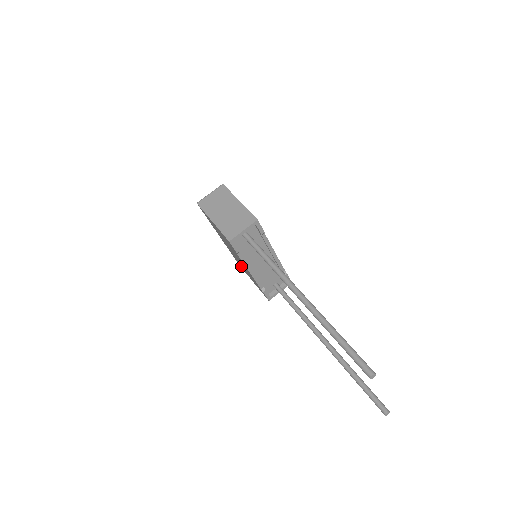
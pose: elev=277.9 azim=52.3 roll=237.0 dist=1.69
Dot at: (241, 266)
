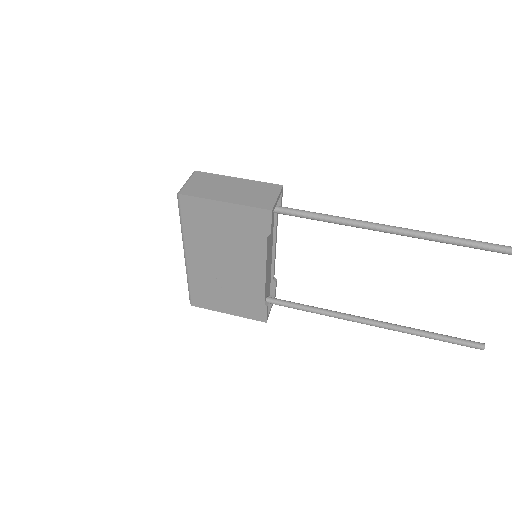
Dot at: (209, 297)
